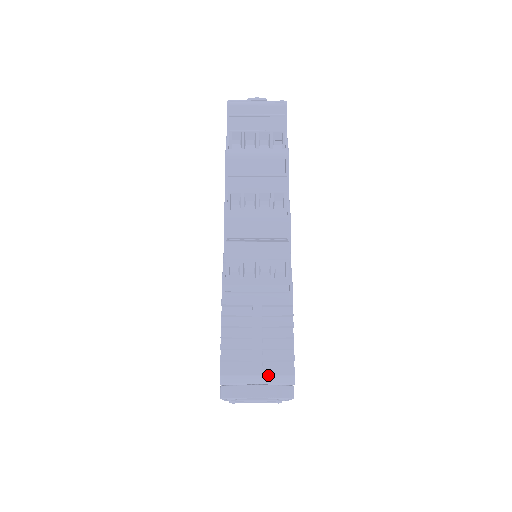
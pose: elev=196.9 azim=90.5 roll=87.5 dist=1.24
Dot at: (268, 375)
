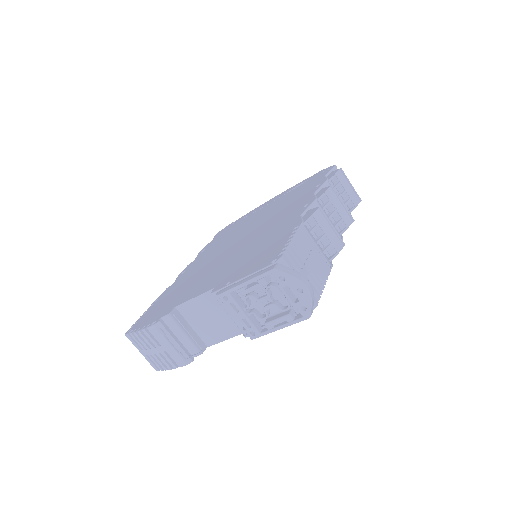
Dot at: occluded
